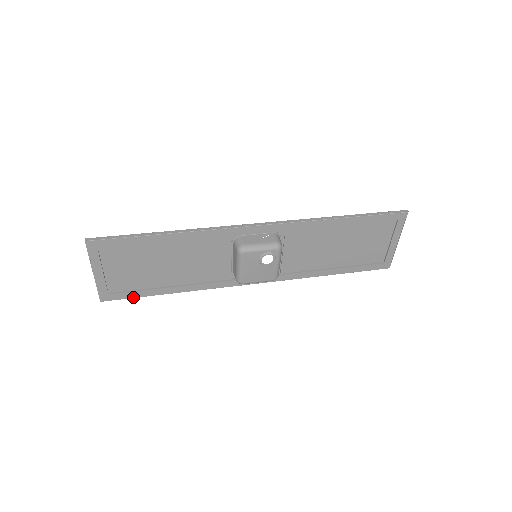
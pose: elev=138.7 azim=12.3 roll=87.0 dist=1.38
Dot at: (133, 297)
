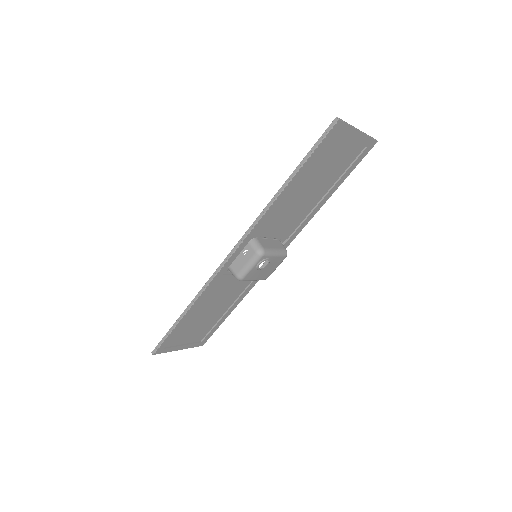
Dot at: occluded
